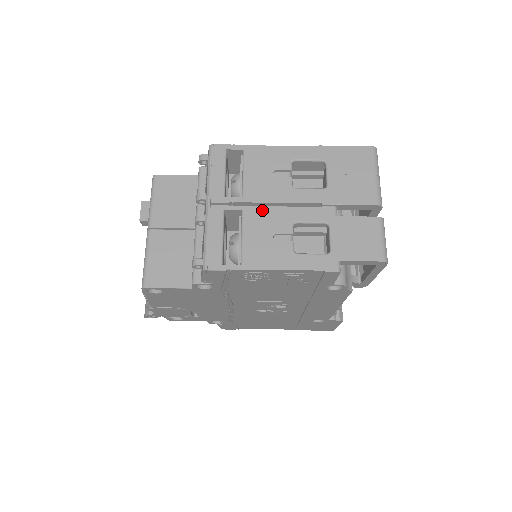
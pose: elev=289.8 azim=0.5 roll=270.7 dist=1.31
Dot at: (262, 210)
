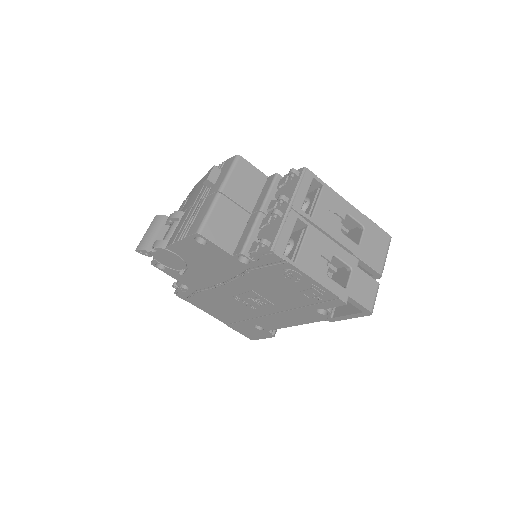
Dot at: (320, 234)
